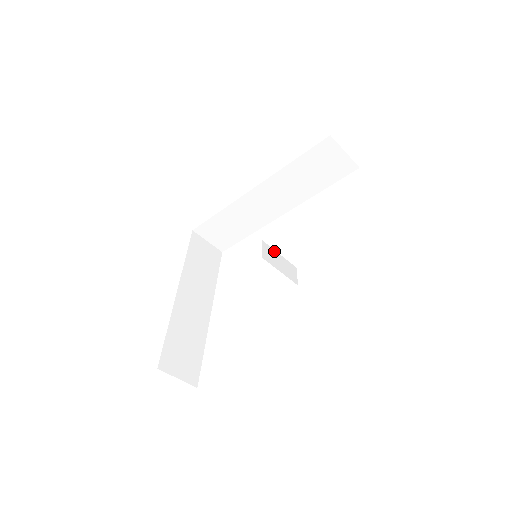
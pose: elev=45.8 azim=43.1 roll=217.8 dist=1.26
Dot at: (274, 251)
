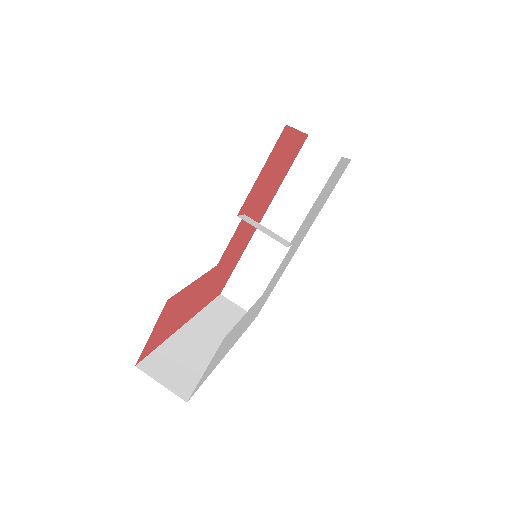
Dot at: (260, 224)
